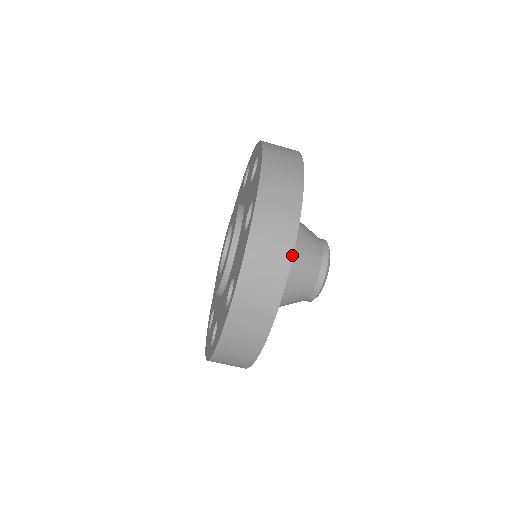
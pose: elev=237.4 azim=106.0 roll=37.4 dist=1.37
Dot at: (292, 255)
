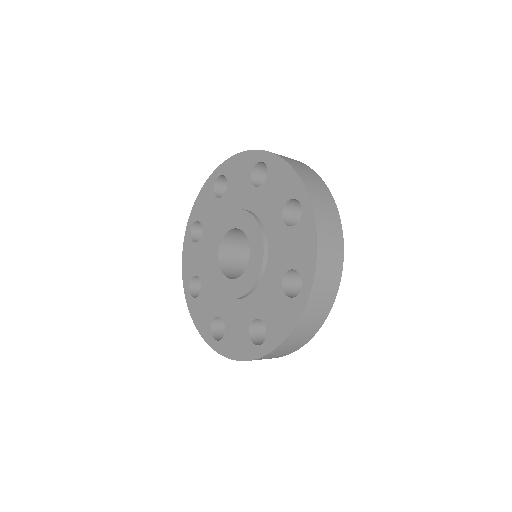
Dot at: occluded
